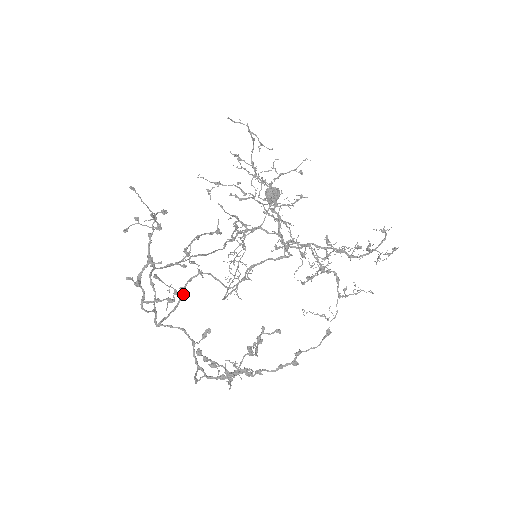
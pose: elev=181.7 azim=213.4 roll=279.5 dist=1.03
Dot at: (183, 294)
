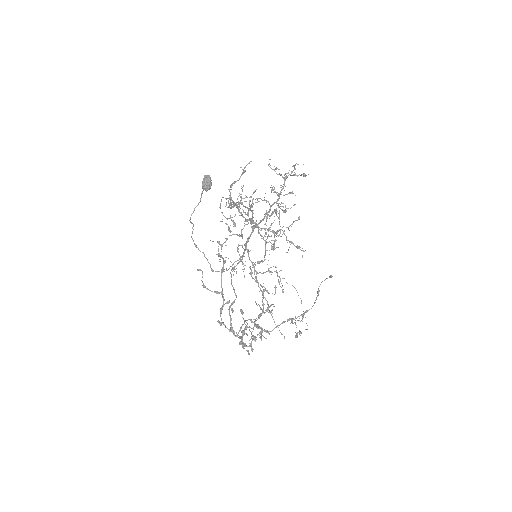
Dot at: (229, 309)
